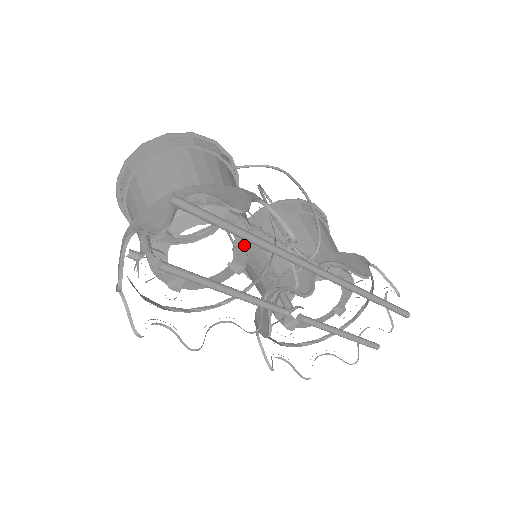
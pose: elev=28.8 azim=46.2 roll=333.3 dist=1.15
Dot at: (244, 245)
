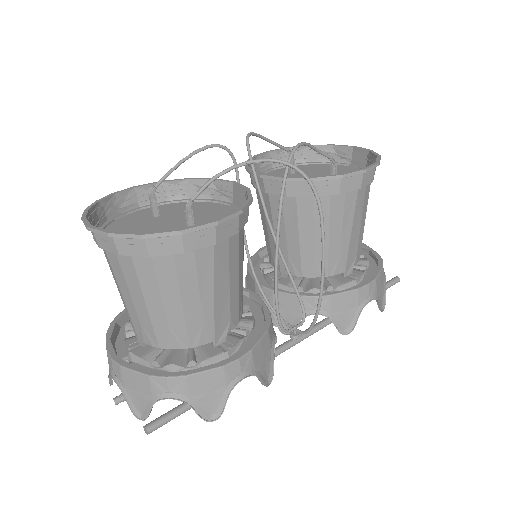
Dot at: occluded
